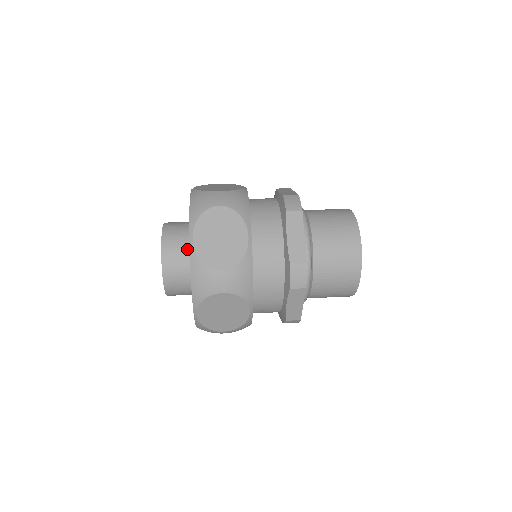
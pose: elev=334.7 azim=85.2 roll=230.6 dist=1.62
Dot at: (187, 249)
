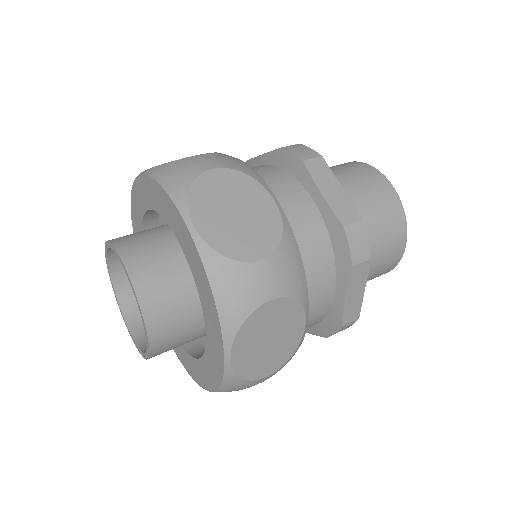
Dot at: (171, 261)
